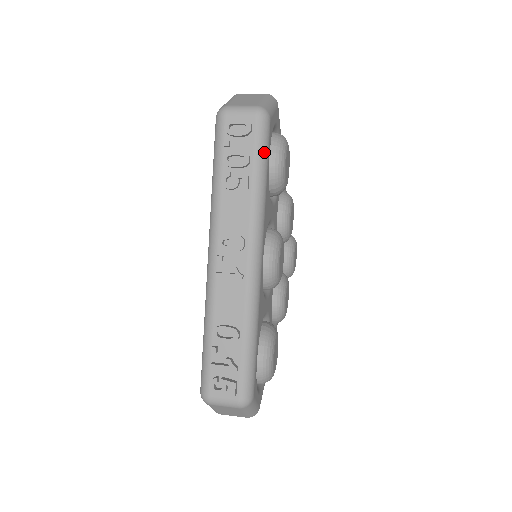
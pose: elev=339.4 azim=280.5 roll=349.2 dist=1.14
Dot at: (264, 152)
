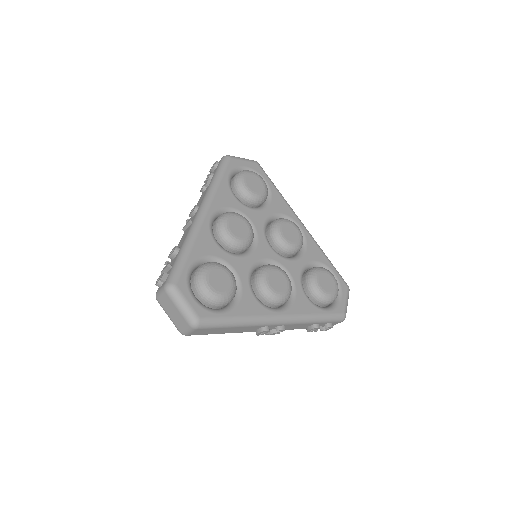
Dot at: (221, 169)
